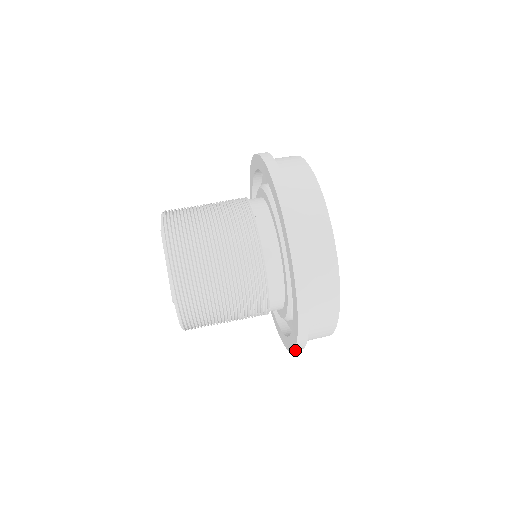
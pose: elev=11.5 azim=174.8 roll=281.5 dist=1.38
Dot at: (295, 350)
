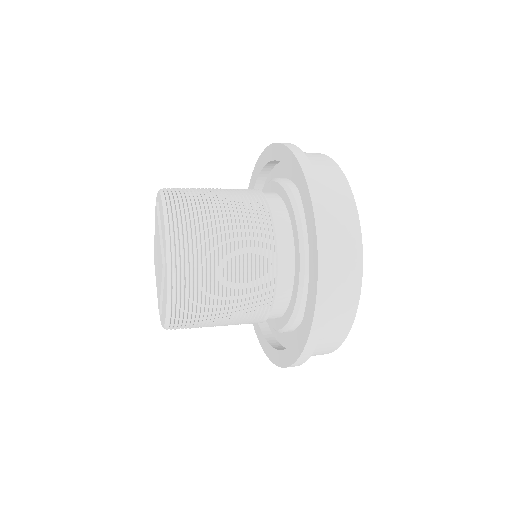
Dot at: (308, 344)
